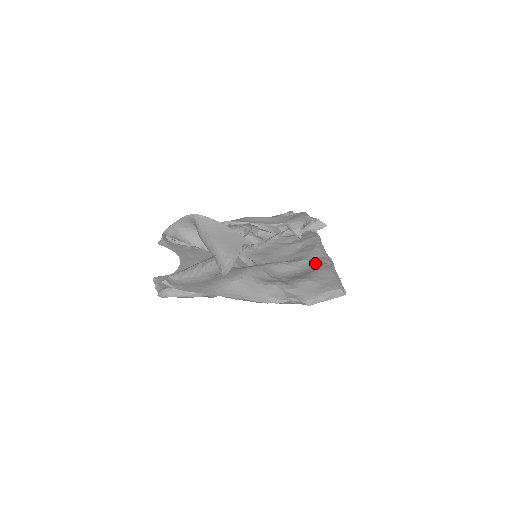
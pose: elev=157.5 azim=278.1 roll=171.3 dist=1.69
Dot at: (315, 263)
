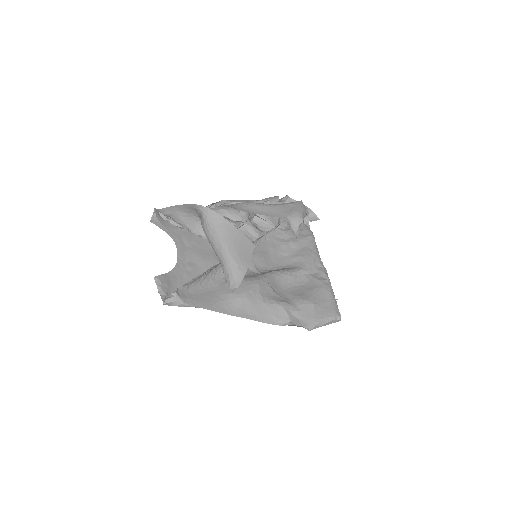
Dot at: (313, 275)
